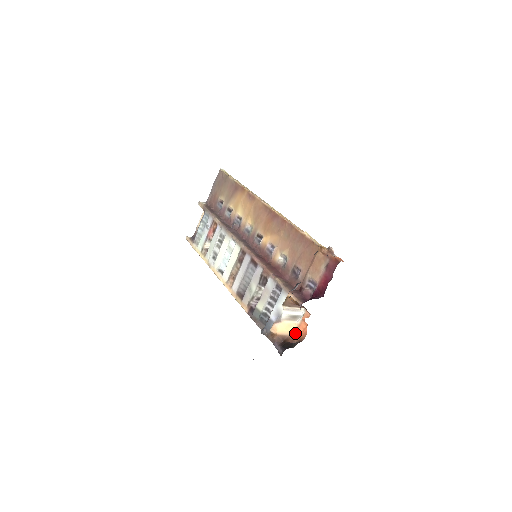
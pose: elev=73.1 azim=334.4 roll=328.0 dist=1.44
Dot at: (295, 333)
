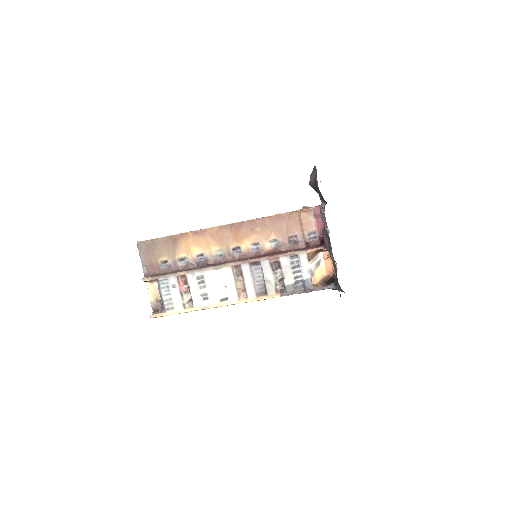
Dot at: (327, 271)
